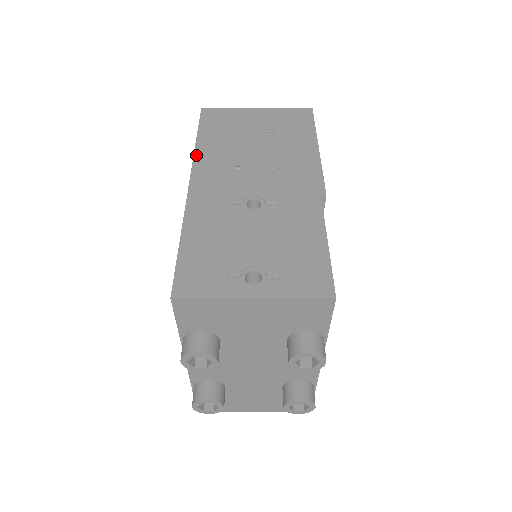
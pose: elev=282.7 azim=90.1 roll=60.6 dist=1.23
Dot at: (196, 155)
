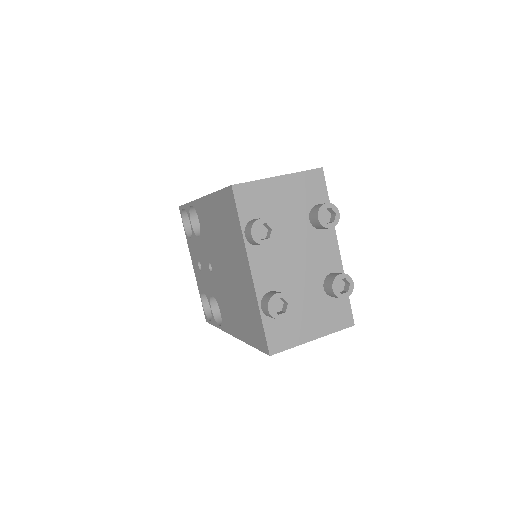
Dot at: occluded
